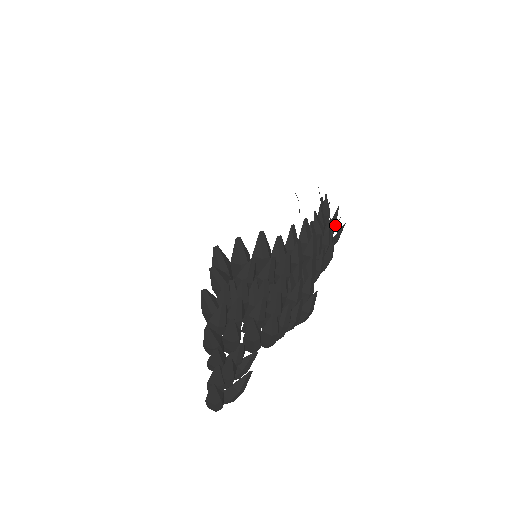
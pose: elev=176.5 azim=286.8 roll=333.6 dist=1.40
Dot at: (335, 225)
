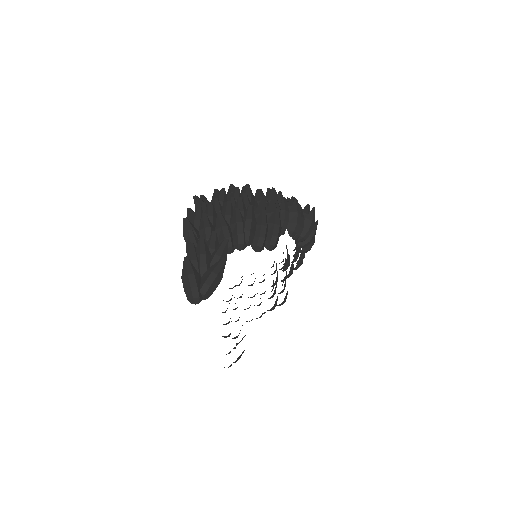
Dot at: (307, 213)
